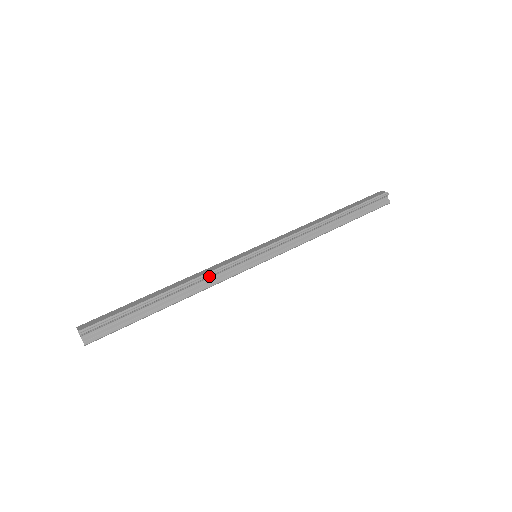
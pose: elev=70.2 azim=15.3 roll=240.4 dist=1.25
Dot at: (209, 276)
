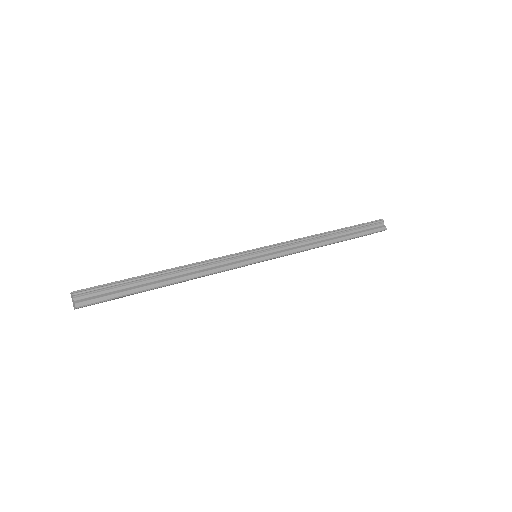
Dot at: (208, 263)
